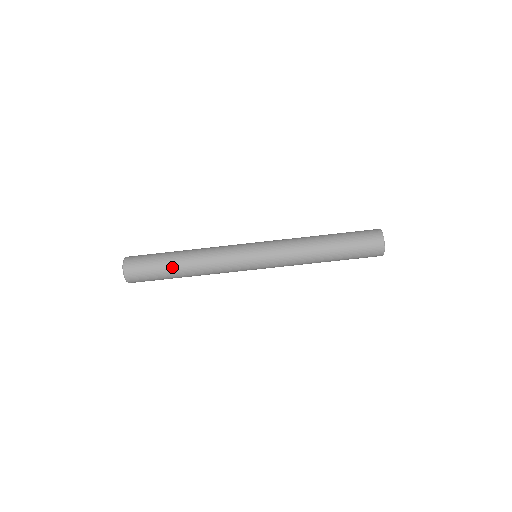
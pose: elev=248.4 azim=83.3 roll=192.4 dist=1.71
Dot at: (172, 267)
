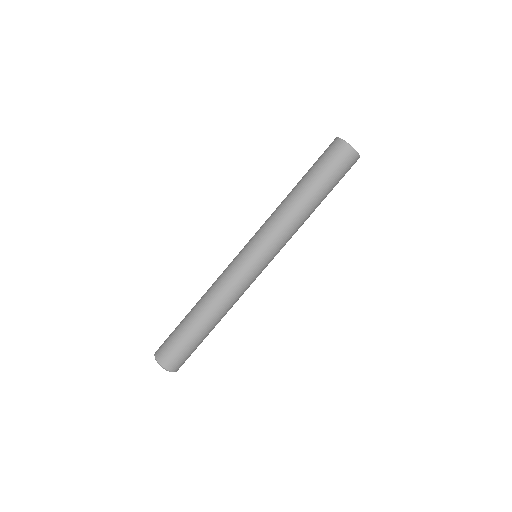
Dot at: (188, 319)
